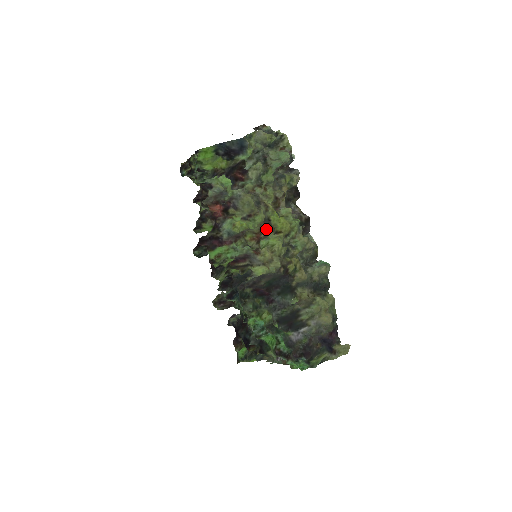
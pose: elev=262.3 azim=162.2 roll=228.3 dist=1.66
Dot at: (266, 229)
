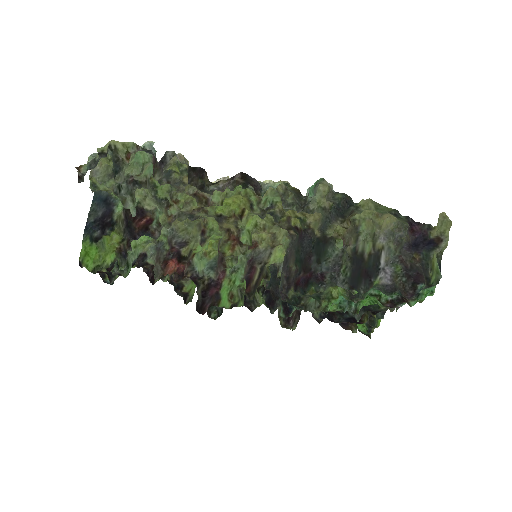
Dot at: (229, 225)
